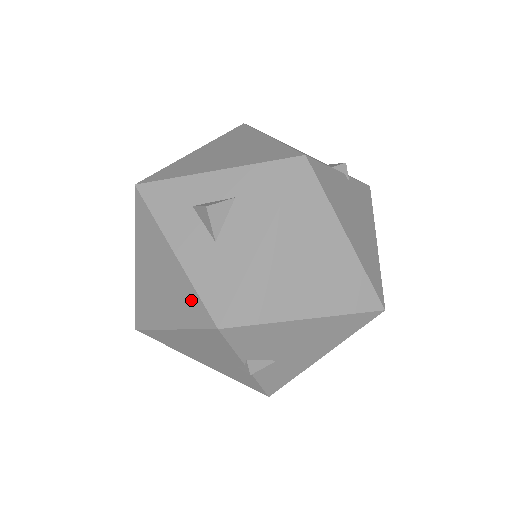
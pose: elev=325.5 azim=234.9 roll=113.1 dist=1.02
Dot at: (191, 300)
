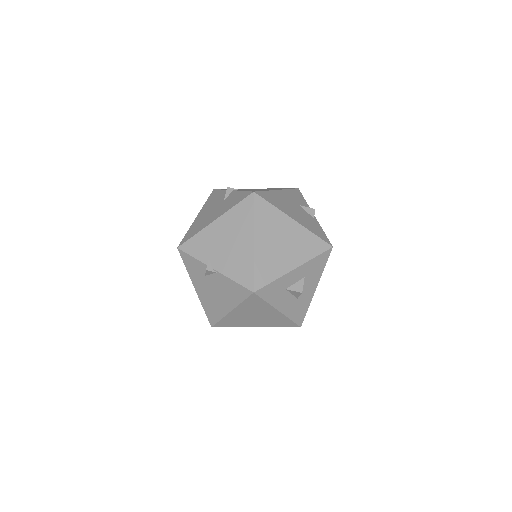
Dot at: (285, 322)
